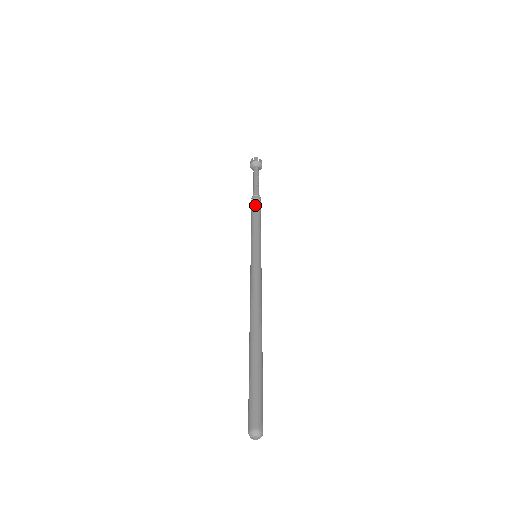
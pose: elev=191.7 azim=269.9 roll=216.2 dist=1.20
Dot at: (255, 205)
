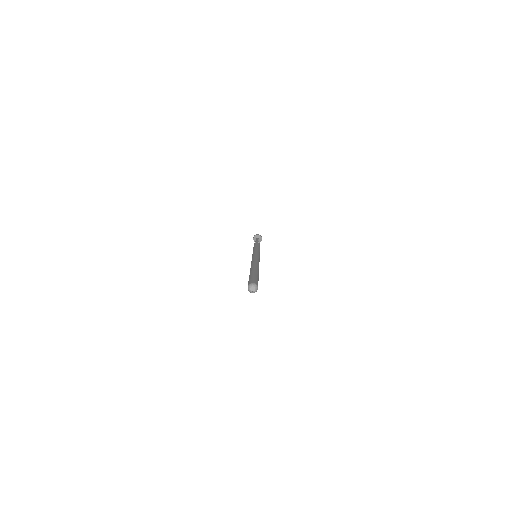
Dot at: (256, 244)
